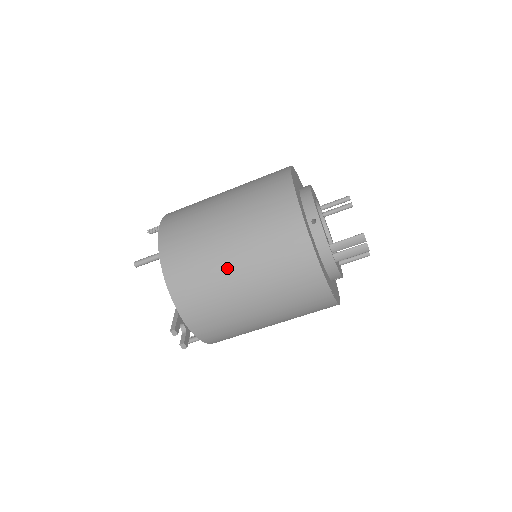
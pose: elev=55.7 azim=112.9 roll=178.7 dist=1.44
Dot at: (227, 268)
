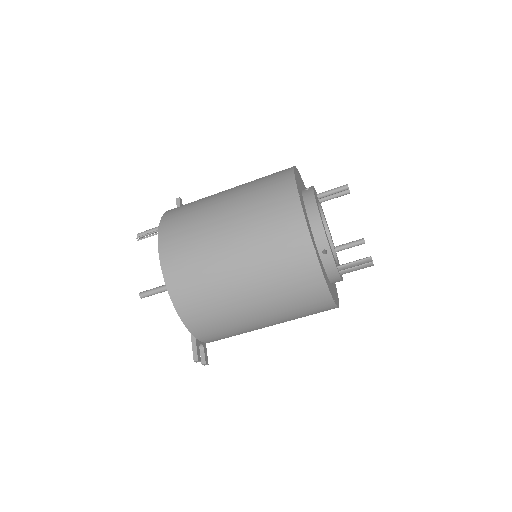
Dot at: (243, 306)
